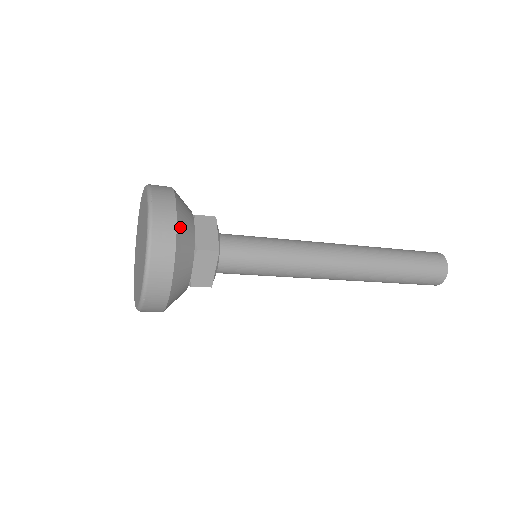
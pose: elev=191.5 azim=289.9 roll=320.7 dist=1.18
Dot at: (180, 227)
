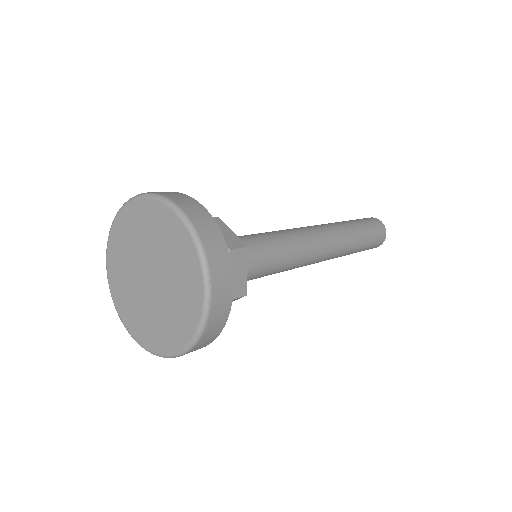
Dot at: (231, 302)
